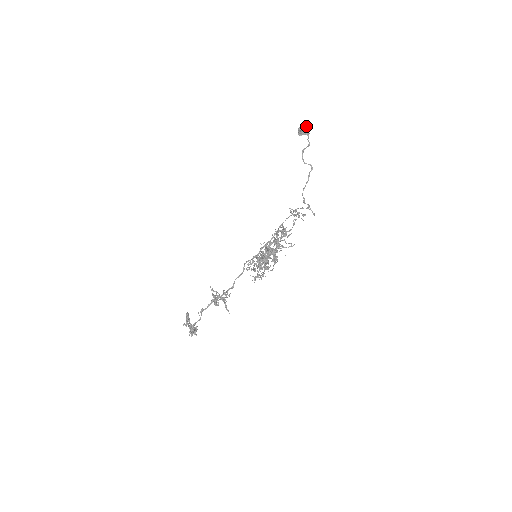
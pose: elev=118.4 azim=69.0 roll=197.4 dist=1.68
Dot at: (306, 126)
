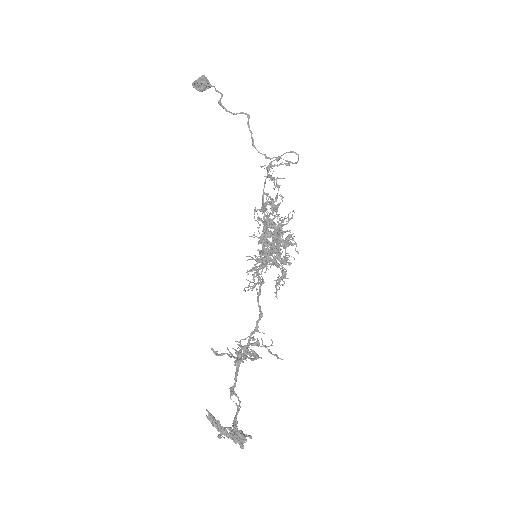
Dot at: (203, 76)
